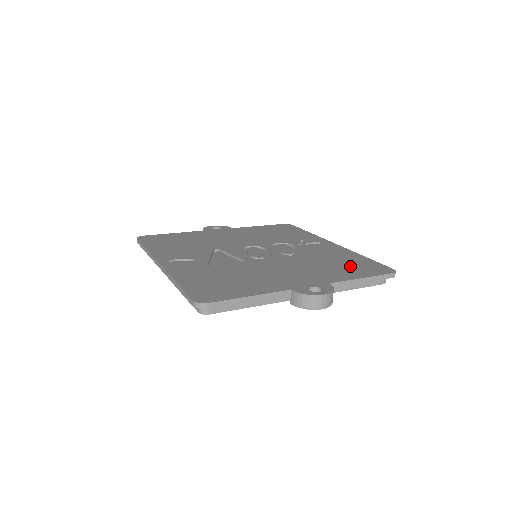
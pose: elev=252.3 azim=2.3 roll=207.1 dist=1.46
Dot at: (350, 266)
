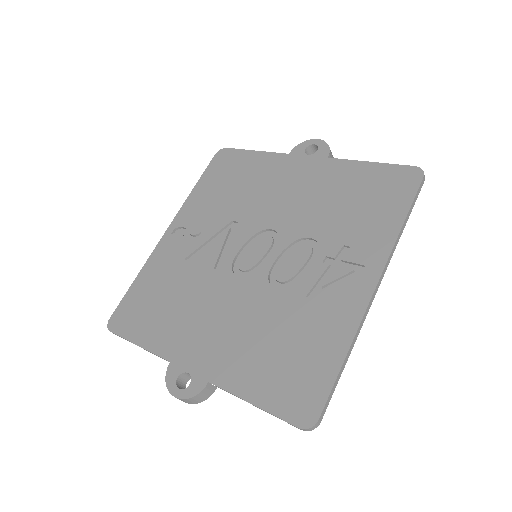
Dot at: (283, 366)
